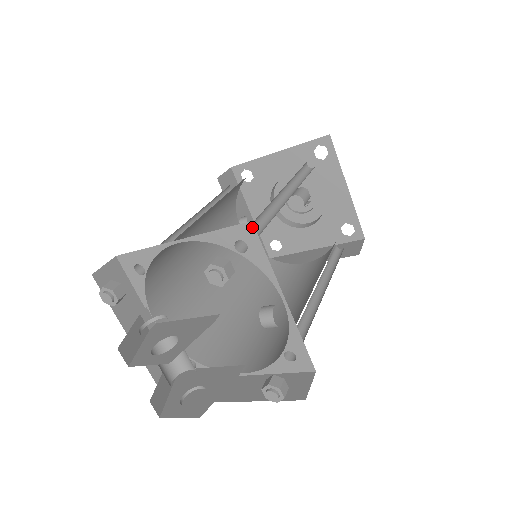
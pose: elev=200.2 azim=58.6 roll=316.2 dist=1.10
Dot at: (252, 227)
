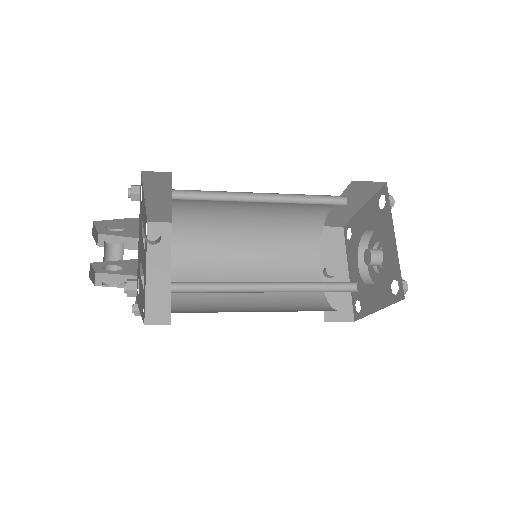
Dot at: occluded
